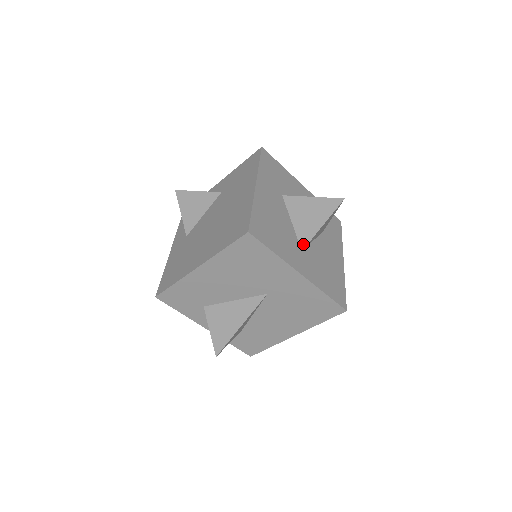
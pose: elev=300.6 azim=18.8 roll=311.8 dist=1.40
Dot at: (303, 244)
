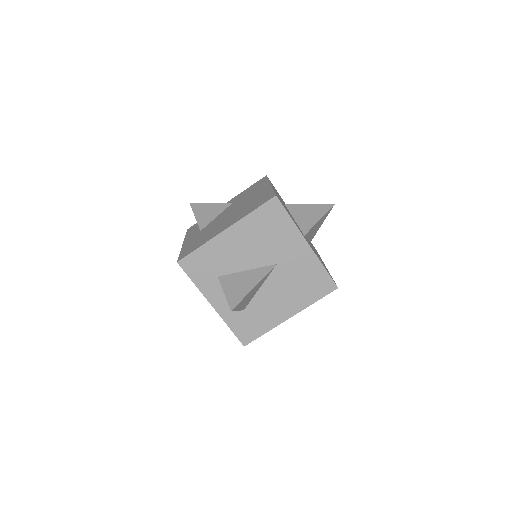
Dot at: (305, 231)
